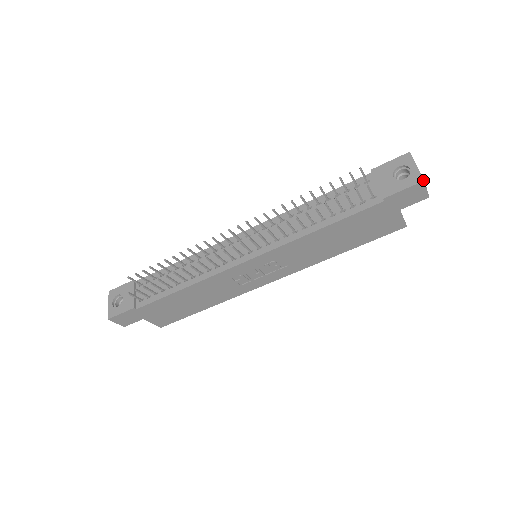
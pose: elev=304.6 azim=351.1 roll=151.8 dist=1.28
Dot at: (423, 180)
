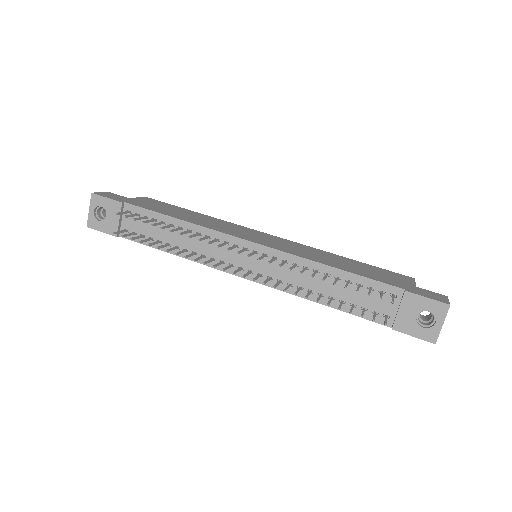
Dot at: (435, 343)
